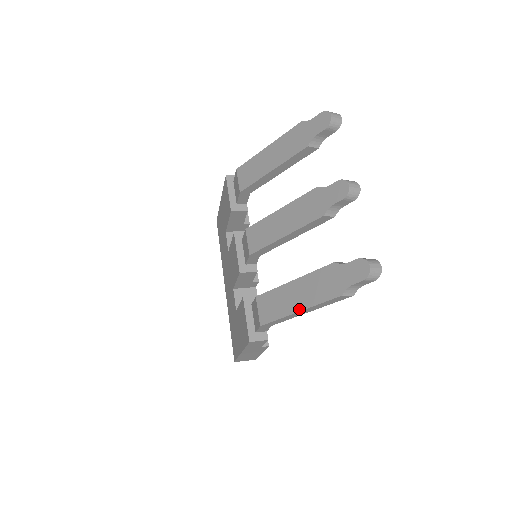
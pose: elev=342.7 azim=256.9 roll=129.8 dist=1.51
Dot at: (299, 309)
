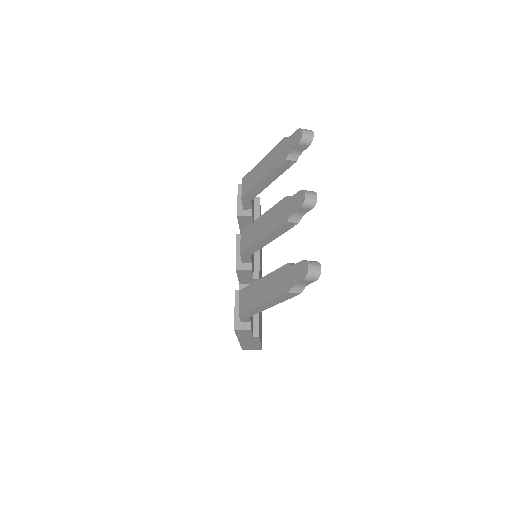
Dot at: (262, 303)
